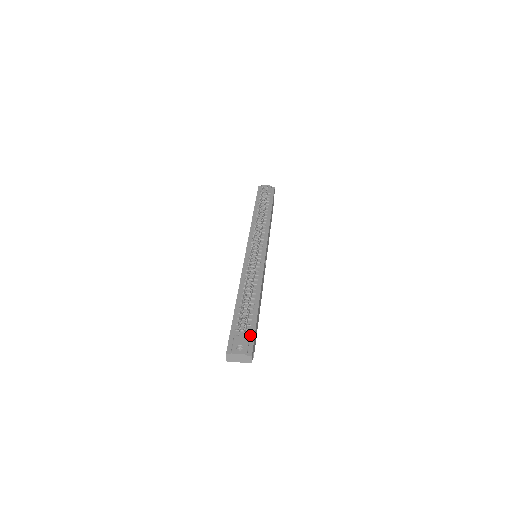
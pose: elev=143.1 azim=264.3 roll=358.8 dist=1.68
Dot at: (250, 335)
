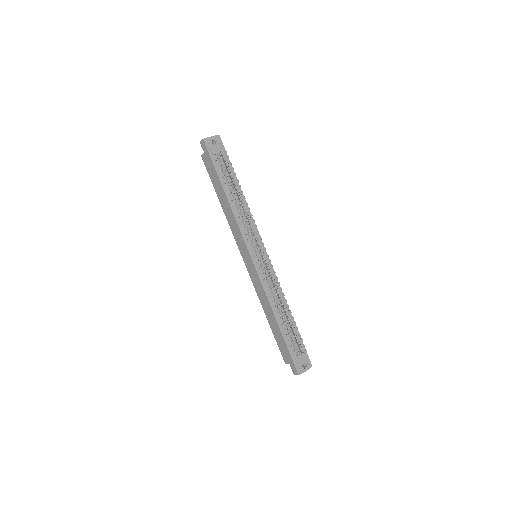
Dot at: occluded
